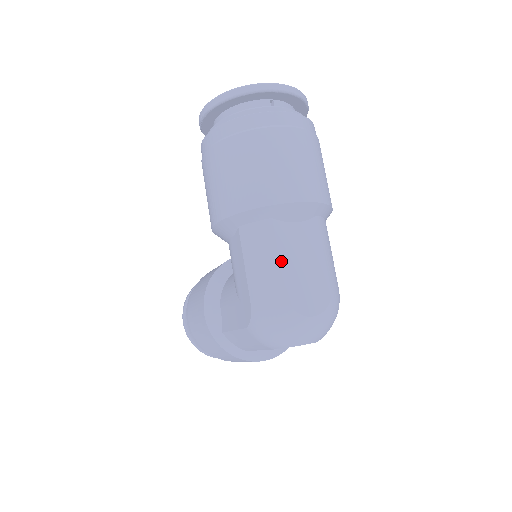
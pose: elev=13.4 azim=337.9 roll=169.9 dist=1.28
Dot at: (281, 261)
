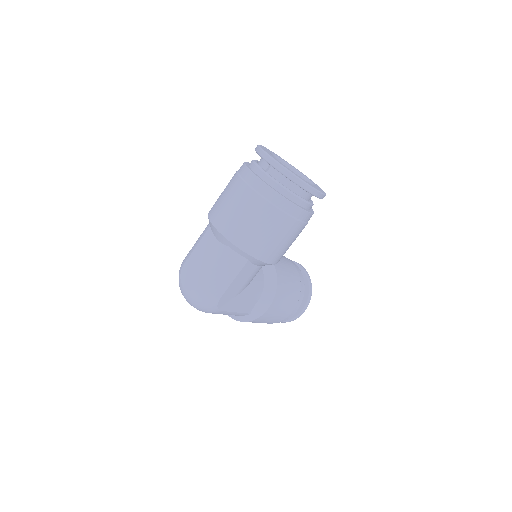
Dot at: (195, 249)
